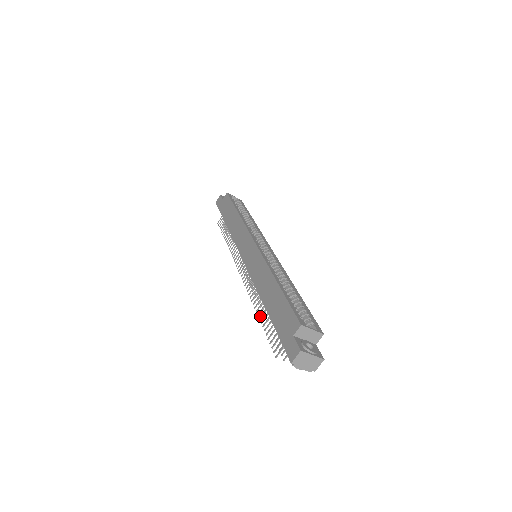
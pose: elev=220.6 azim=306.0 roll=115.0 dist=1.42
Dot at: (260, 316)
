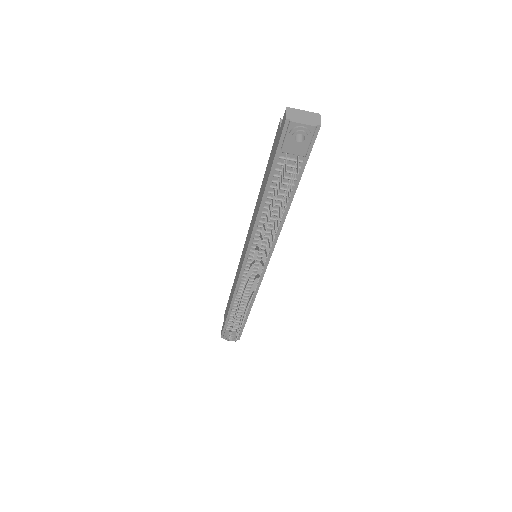
Dot at: (268, 218)
